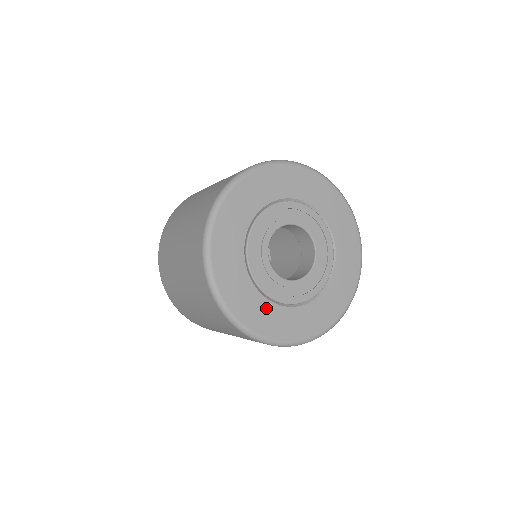
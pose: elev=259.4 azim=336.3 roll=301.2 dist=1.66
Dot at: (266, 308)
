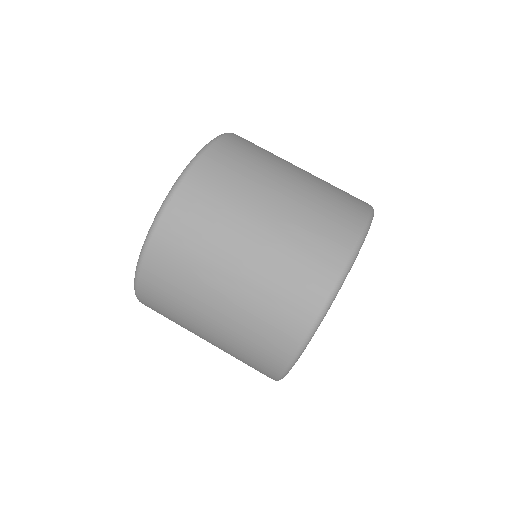
Dot at: occluded
